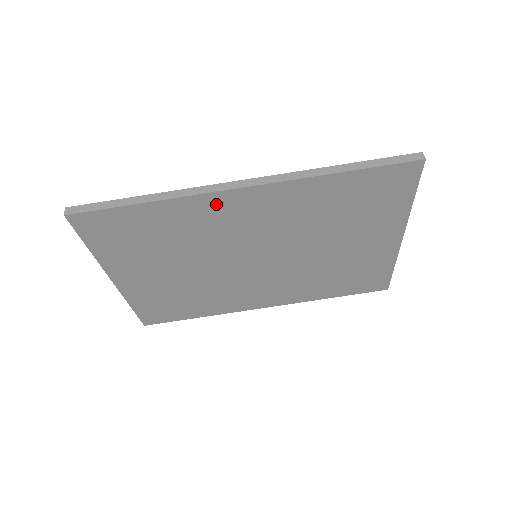
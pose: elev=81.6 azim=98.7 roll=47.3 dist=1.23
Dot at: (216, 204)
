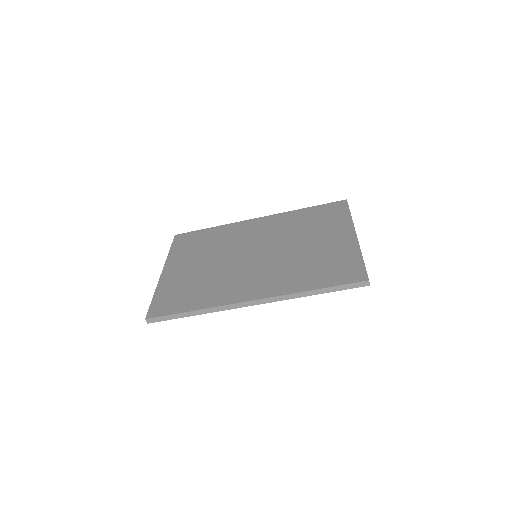
Dot at: occluded
